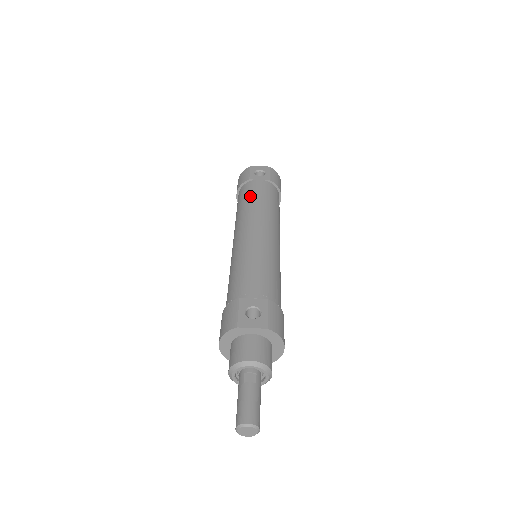
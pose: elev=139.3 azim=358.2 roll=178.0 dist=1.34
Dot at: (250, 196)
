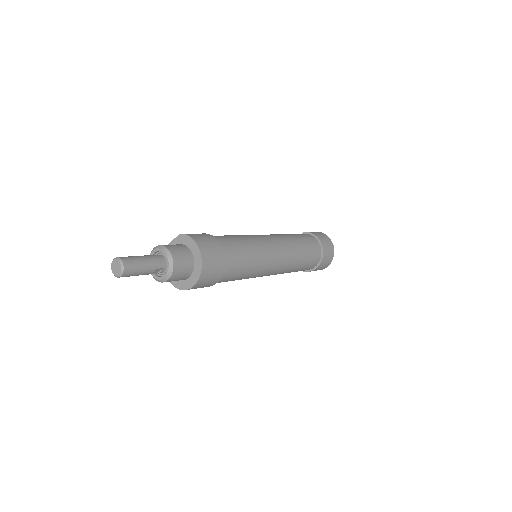
Dot at: occluded
